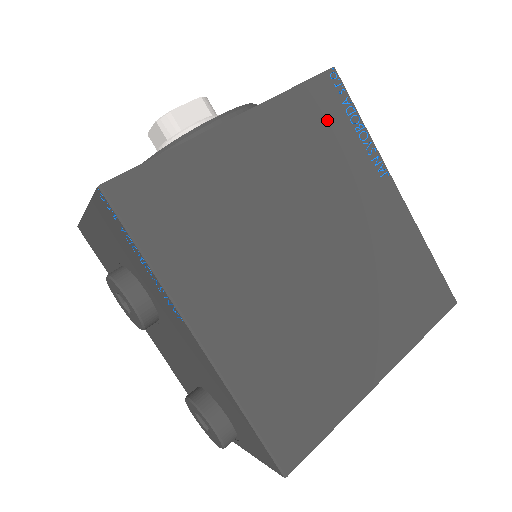
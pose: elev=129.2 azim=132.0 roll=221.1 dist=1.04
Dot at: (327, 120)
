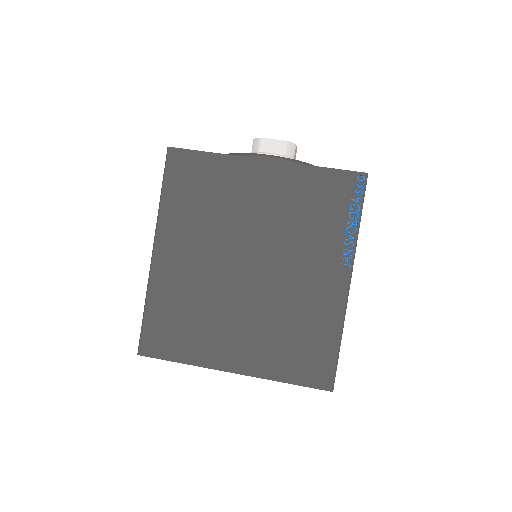
Dot at: (330, 201)
